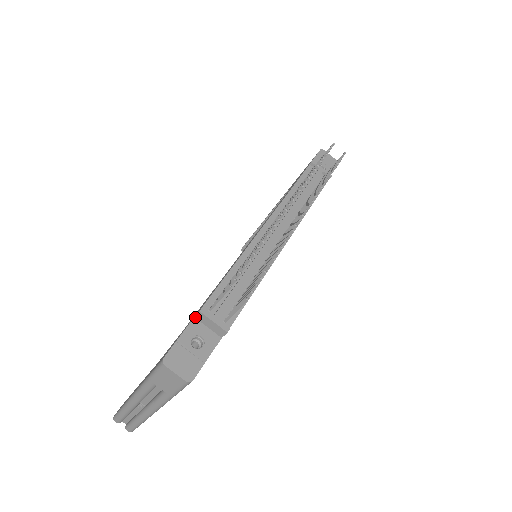
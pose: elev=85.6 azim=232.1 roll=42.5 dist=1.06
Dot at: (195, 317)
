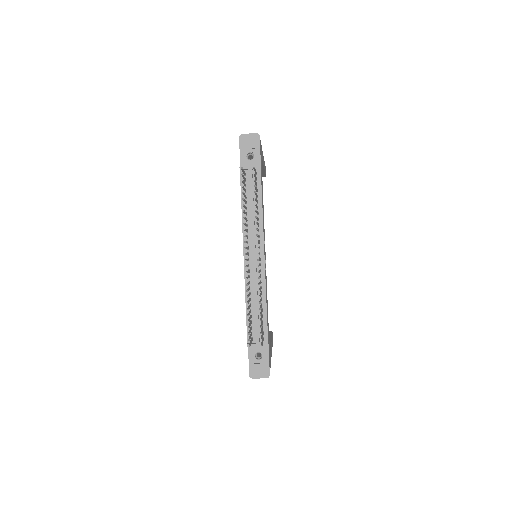
Dot at: occluded
